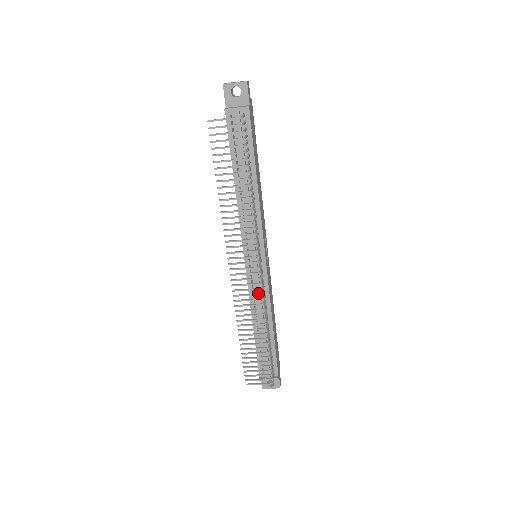
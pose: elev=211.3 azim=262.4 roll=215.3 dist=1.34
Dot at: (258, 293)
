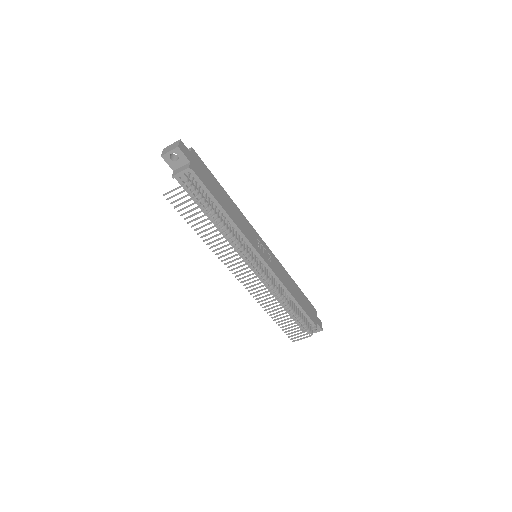
Dot at: (268, 287)
